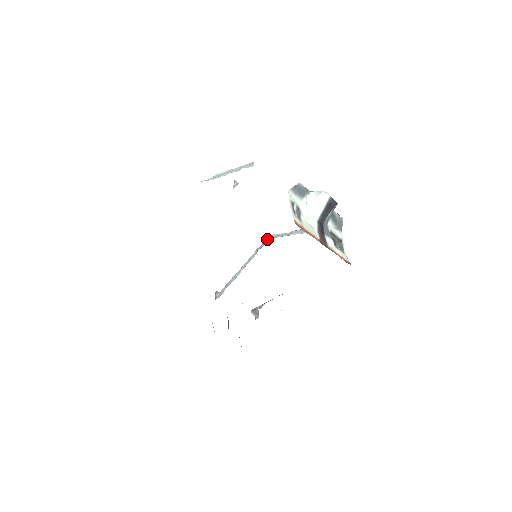
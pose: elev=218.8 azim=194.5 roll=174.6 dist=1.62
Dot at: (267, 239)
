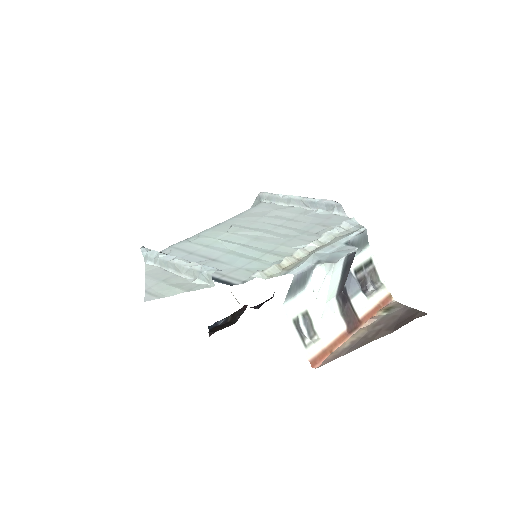
Dot at: (257, 200)
